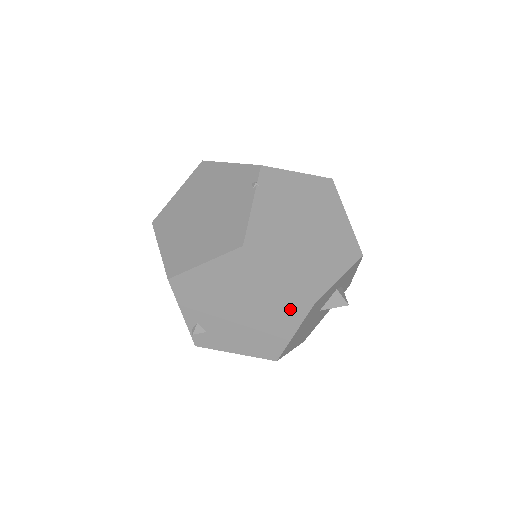
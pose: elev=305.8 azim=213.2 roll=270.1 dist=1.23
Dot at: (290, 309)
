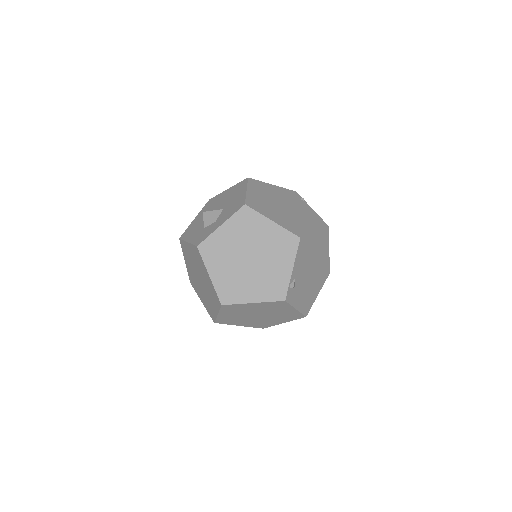
Dot at: (324, 275)
